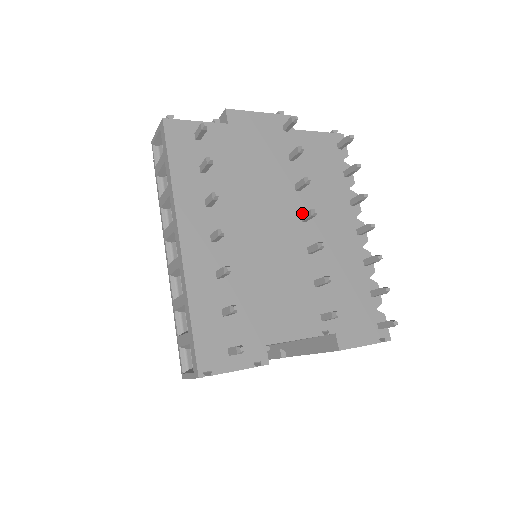
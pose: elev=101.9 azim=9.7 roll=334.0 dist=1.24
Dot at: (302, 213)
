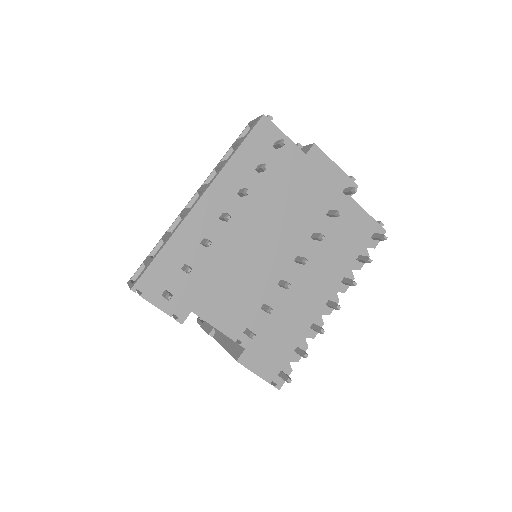
Dot at: (300, 255)
